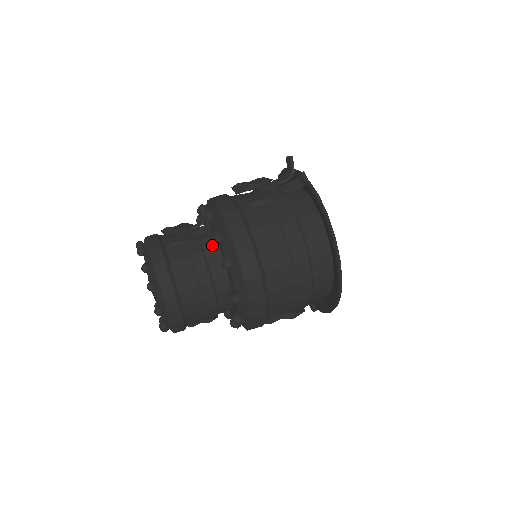
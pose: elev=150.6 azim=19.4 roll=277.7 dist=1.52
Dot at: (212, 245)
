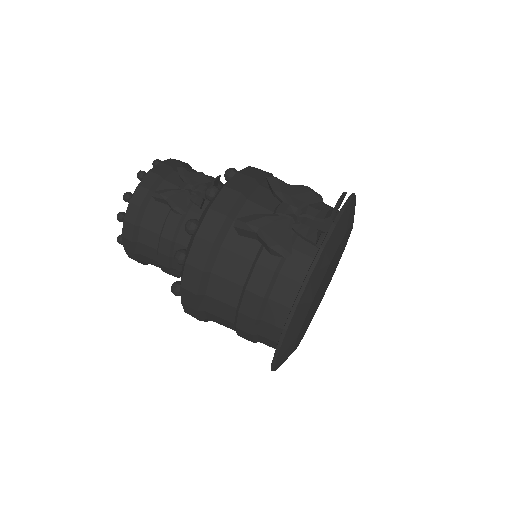
Dot at: occluded
